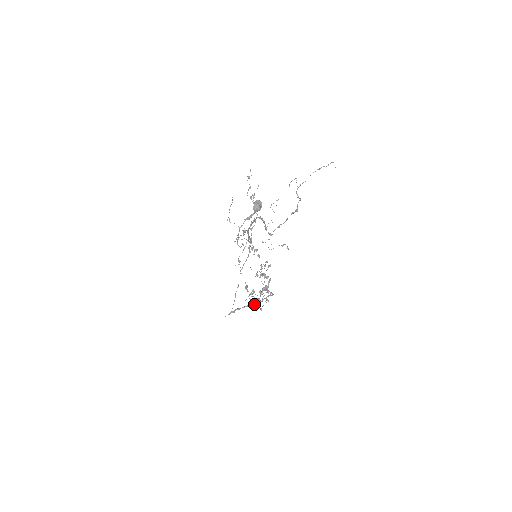
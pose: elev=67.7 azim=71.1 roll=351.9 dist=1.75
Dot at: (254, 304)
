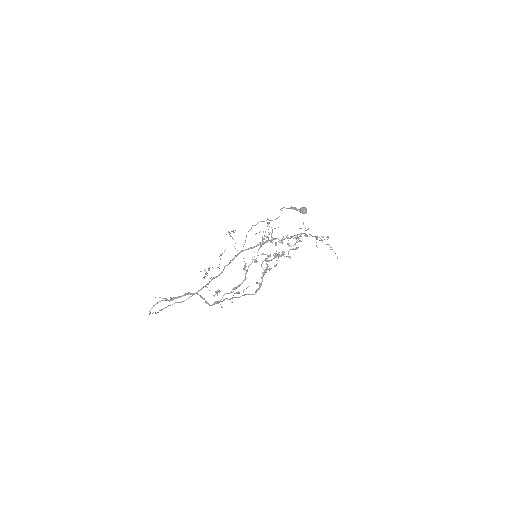
Dot at: occluded
